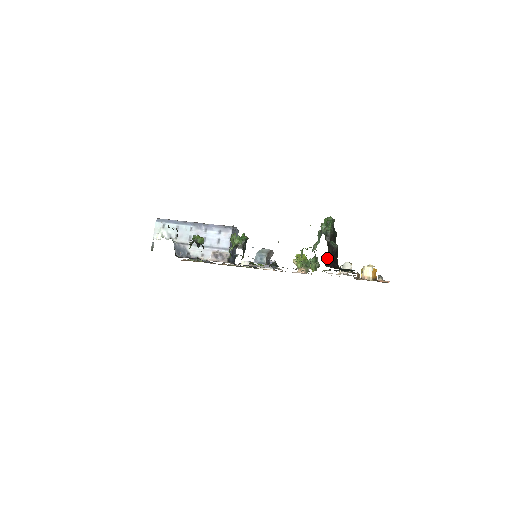
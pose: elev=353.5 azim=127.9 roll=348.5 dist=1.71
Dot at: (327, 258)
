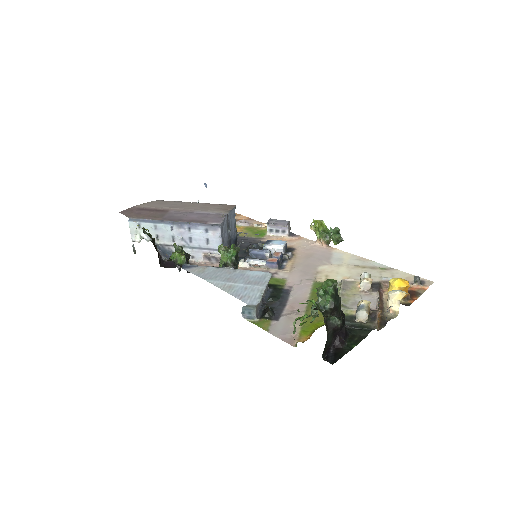
Dot at: (327, 340)
